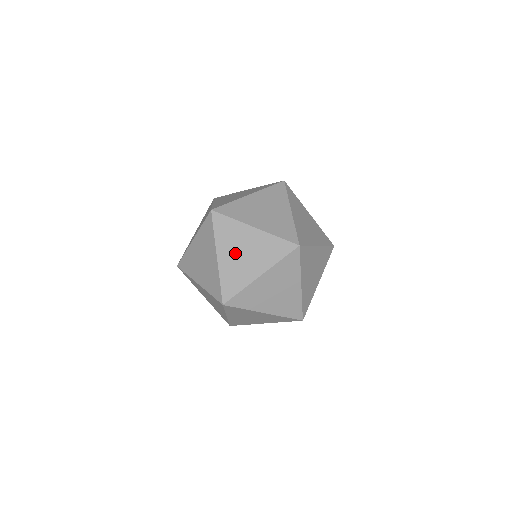
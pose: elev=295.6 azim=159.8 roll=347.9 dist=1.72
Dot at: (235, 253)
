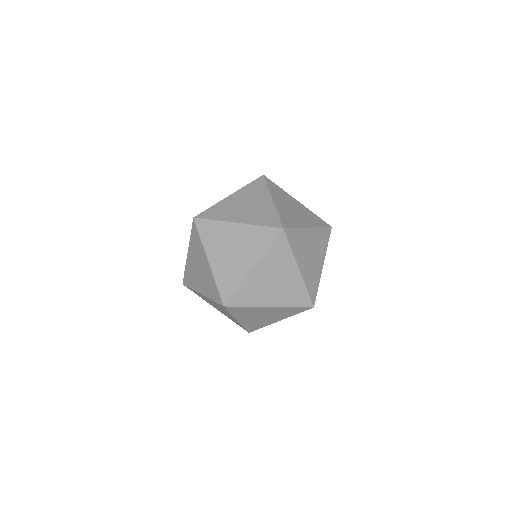
Dot at: (224, 253)
